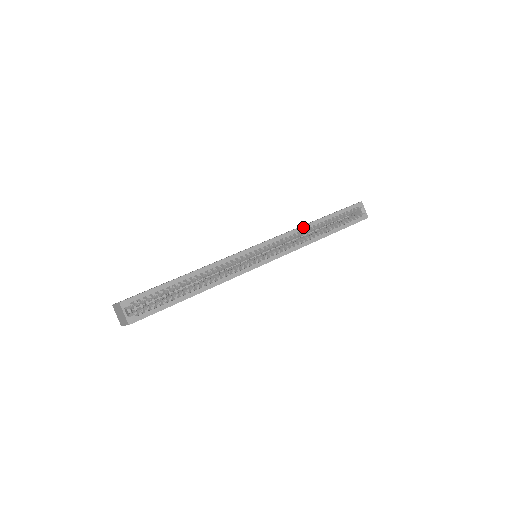
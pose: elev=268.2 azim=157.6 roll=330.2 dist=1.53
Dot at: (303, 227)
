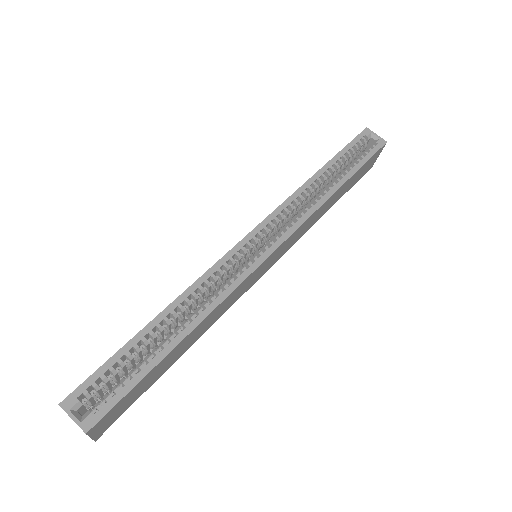
Dot at: (301, 189)
